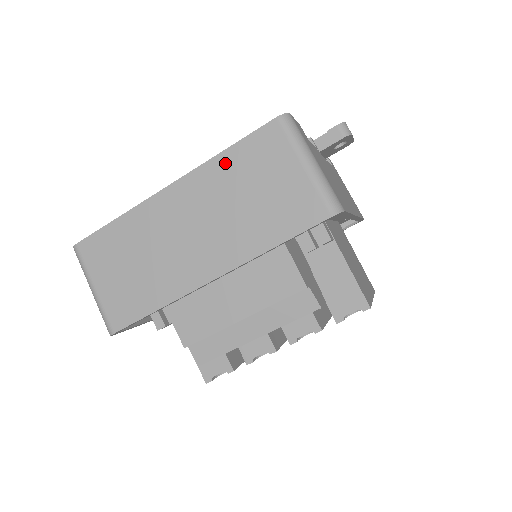
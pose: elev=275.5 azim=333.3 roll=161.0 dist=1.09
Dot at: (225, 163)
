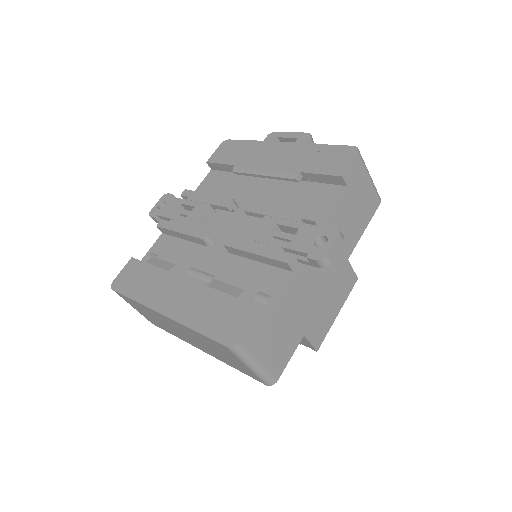
Dot at: (195, 334)
